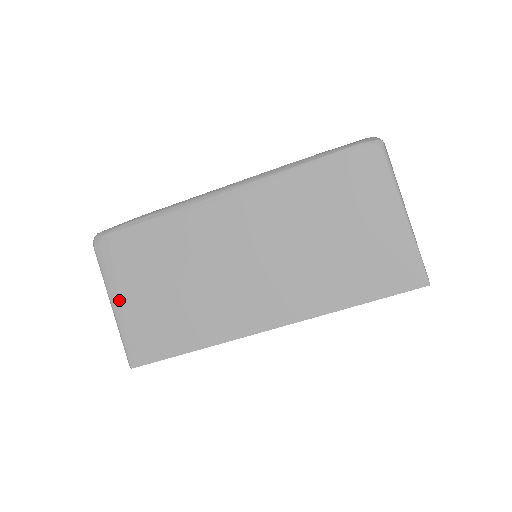
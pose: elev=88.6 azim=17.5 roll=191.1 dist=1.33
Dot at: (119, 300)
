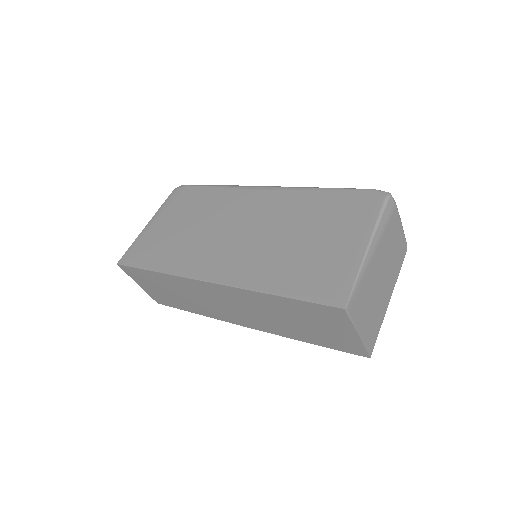
Dot at: (154, 222)
